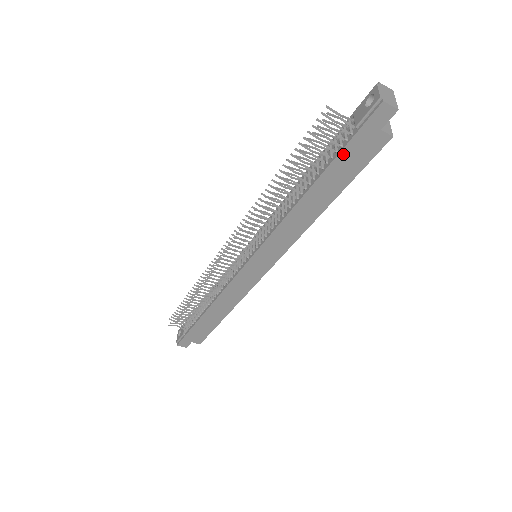
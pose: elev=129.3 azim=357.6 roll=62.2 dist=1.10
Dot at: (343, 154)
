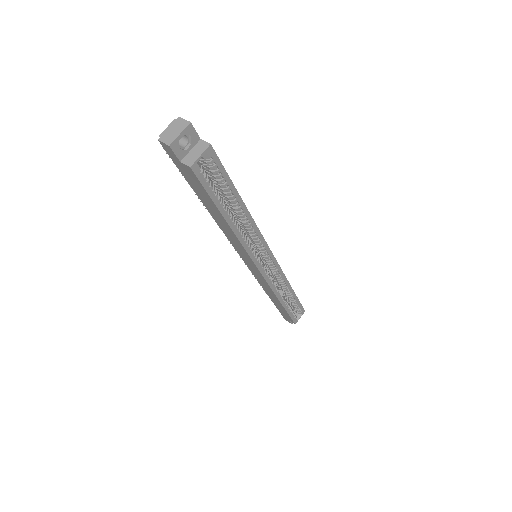
Dot at: (188, 180)
